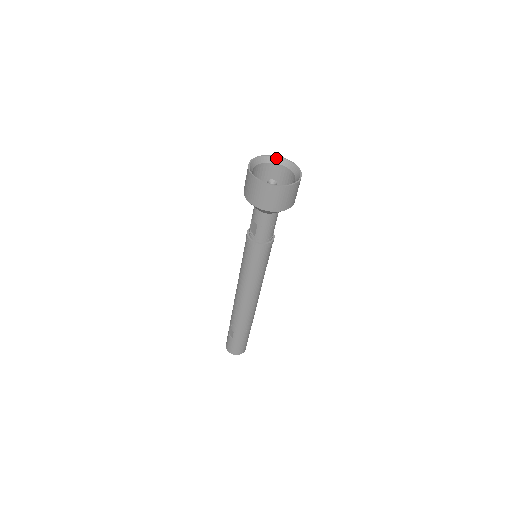
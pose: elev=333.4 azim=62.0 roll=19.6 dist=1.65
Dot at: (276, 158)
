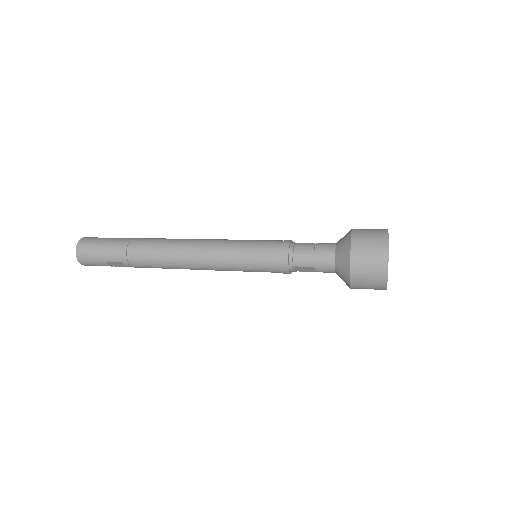
Dot at: (387, 236)
